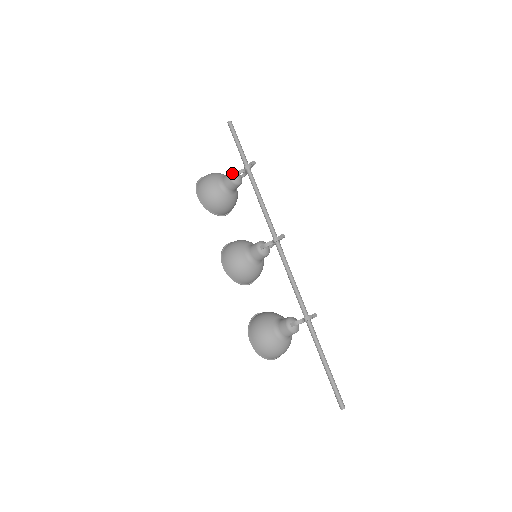
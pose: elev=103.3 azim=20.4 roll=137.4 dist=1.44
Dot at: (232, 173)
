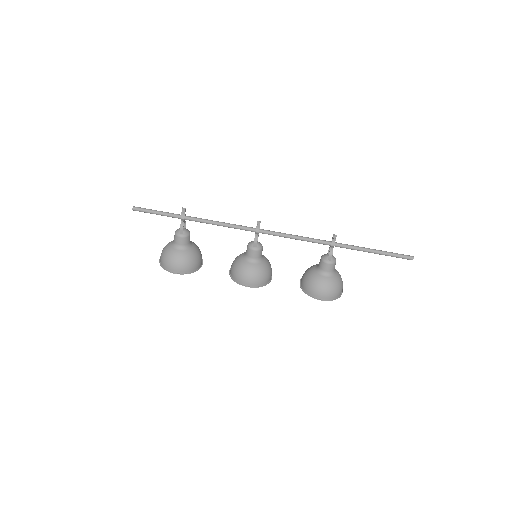
Dot at: (177, 233)
